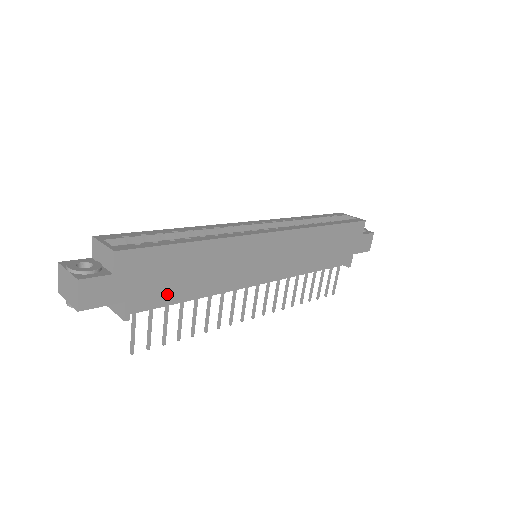
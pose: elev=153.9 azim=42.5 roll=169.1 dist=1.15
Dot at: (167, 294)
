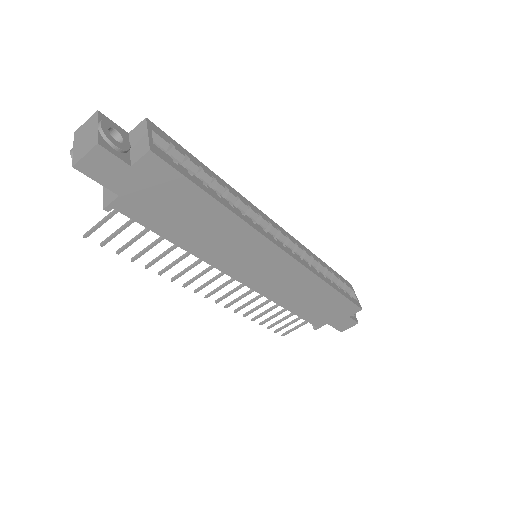
Dot at: (158, 221)
